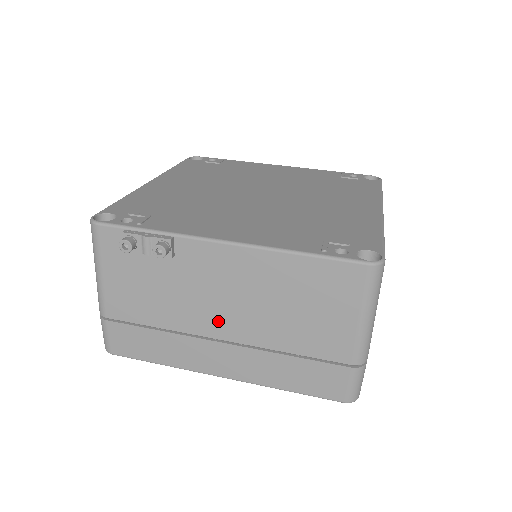
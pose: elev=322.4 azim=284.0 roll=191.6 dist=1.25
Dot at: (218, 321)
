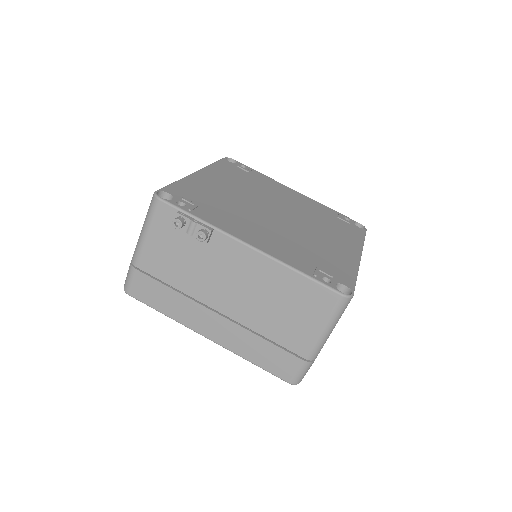
Dot at: (221, 298)
